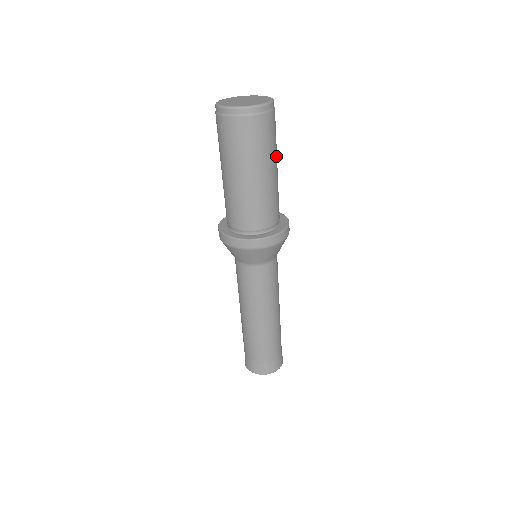
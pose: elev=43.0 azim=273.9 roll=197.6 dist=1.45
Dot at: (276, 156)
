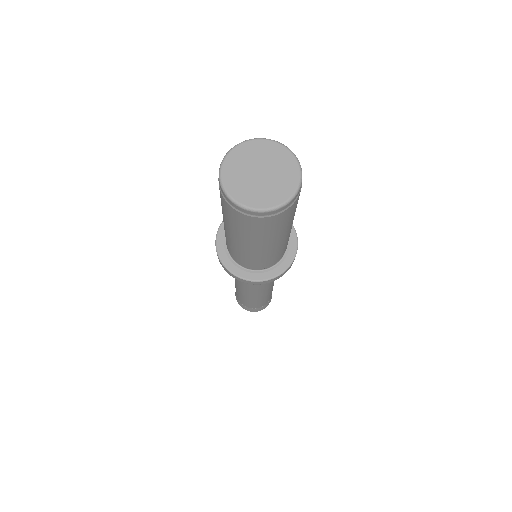
Dot at: occluded
